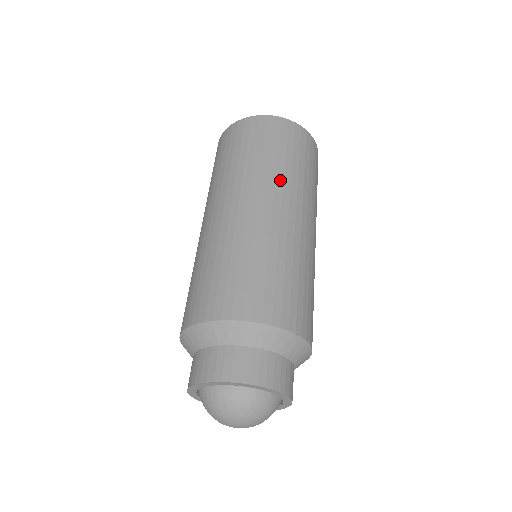
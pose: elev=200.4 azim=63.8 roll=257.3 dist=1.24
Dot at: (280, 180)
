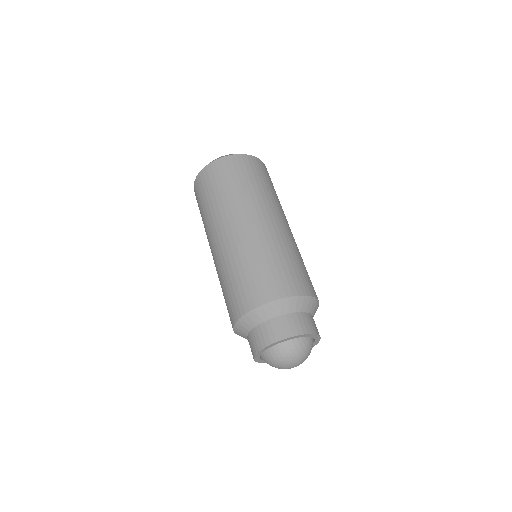
Dot at: (261, 200)
